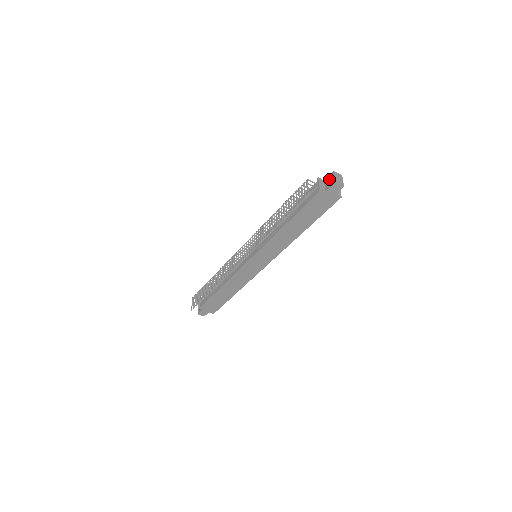
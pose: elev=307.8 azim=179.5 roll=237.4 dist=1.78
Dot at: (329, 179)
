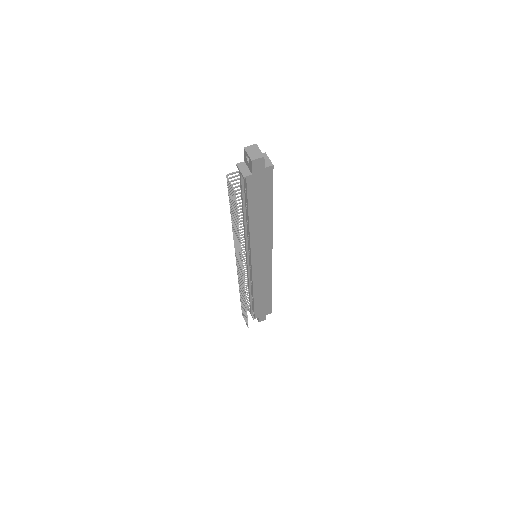
Dot at: (246, 159)
